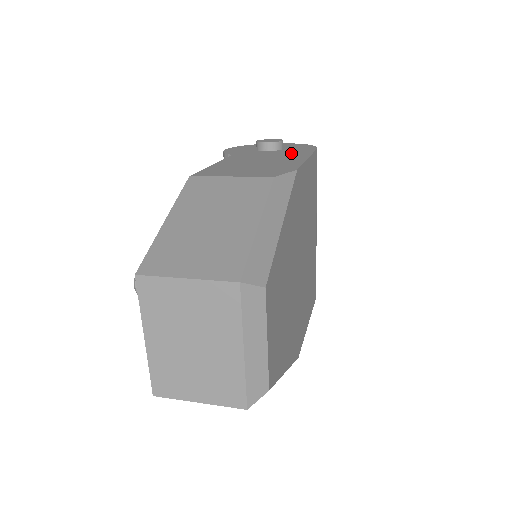
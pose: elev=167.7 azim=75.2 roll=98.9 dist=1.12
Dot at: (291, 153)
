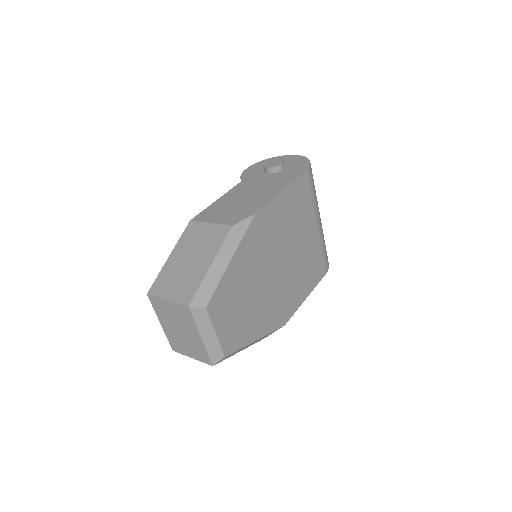
Dot at: (279, 180)
